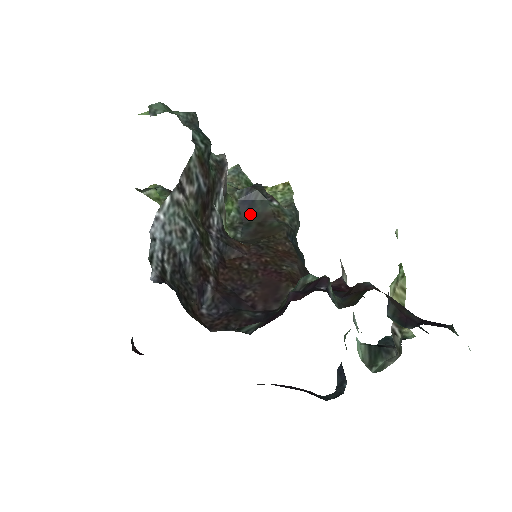
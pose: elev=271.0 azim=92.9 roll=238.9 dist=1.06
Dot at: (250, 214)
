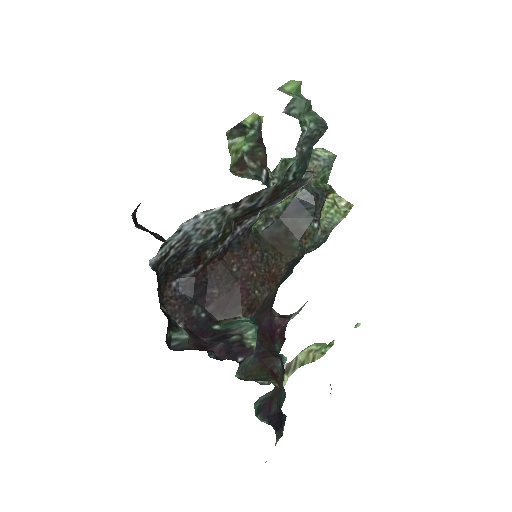
Dot at: (290, 216)
